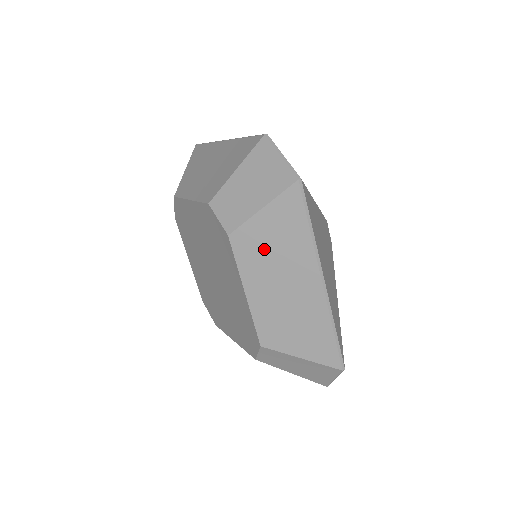
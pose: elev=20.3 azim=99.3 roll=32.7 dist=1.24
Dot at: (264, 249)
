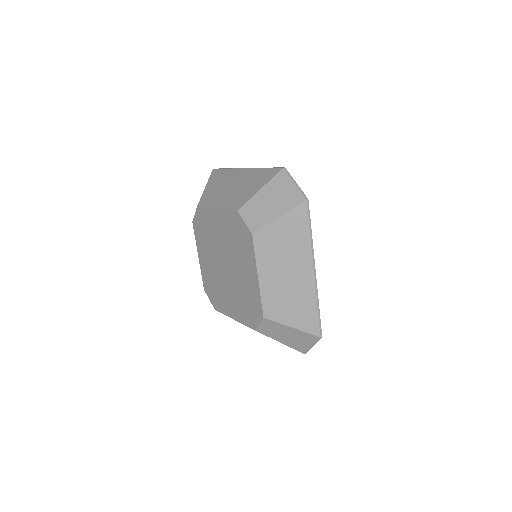
Dot at: (276, 245)
